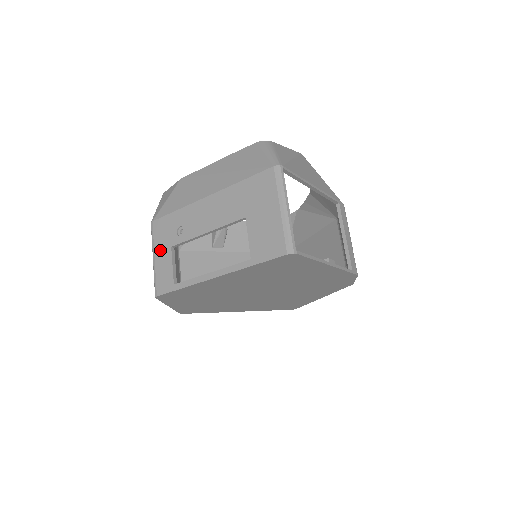
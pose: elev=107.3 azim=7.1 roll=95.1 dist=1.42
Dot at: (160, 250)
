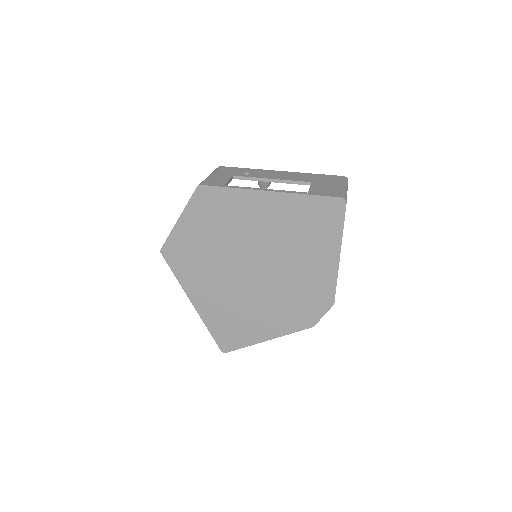
Dot at: (221, 174)
